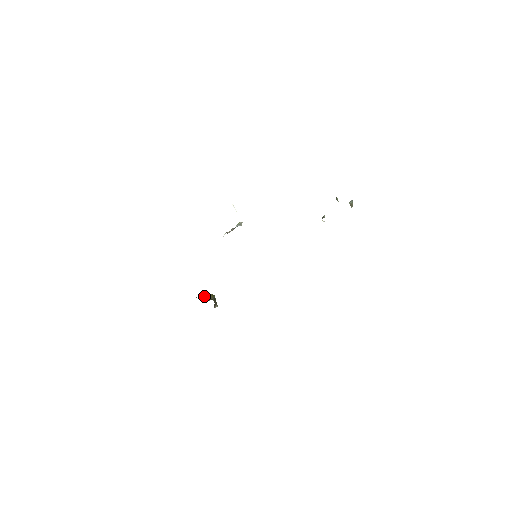
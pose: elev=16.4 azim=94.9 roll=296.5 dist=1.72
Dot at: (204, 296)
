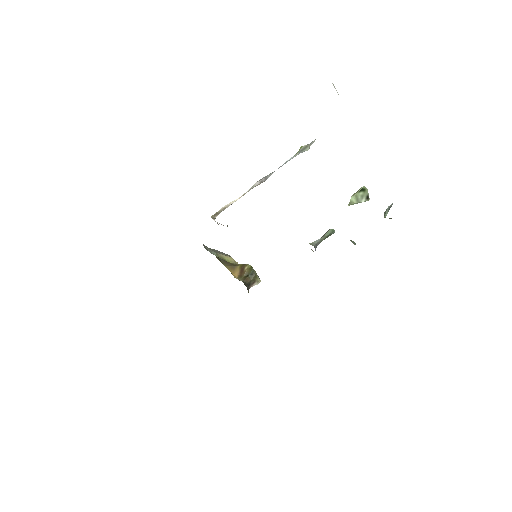
Dot at: (242, 267)
